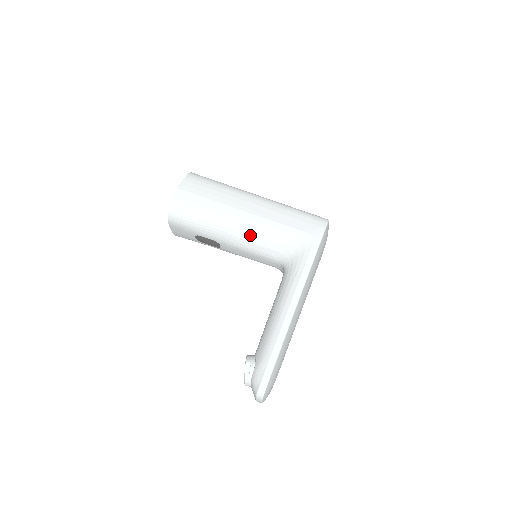
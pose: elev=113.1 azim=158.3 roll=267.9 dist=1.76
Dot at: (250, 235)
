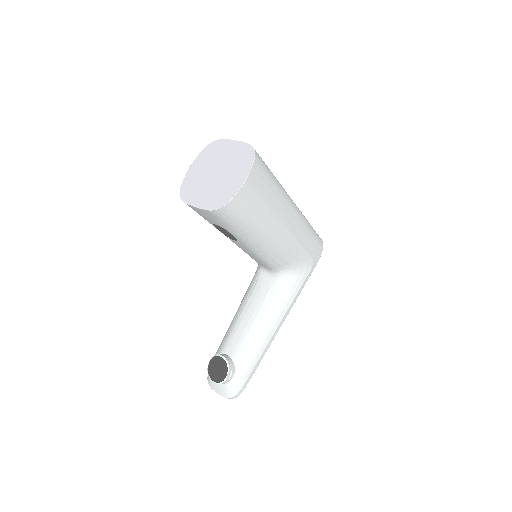
Dot at: (276, 251)
